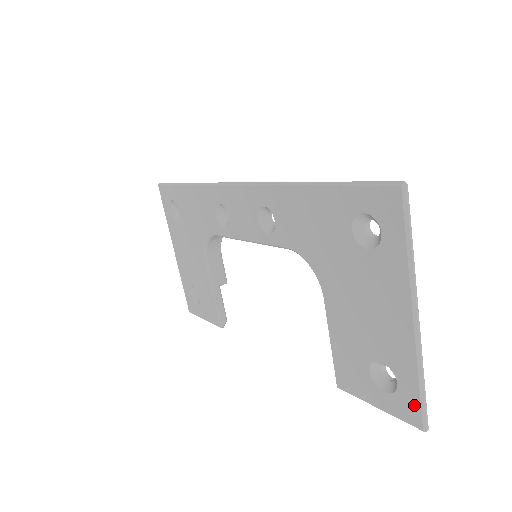
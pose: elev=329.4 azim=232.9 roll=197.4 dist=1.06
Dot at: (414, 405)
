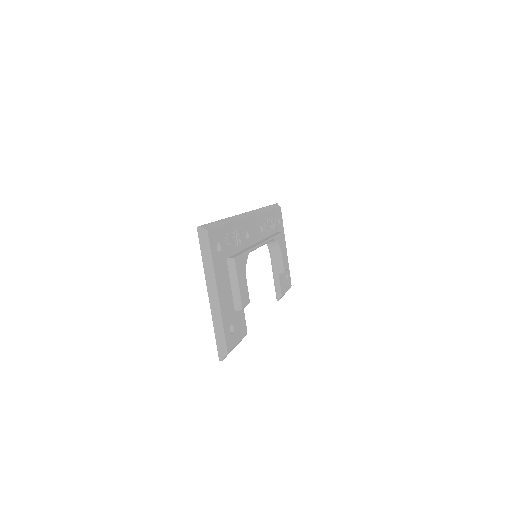
Dot at: occluded
